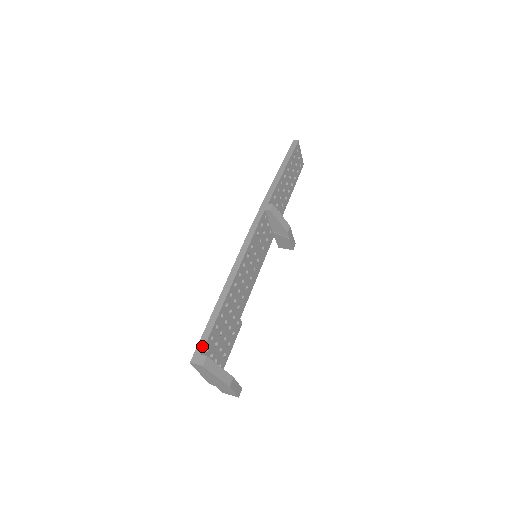
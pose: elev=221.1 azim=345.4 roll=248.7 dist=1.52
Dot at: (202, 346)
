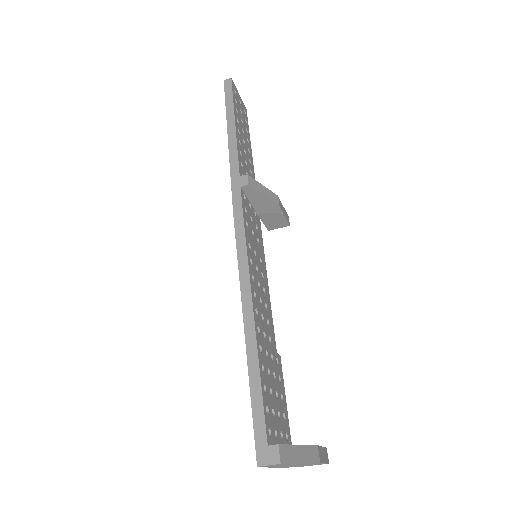
Dot at: (262, 431)
